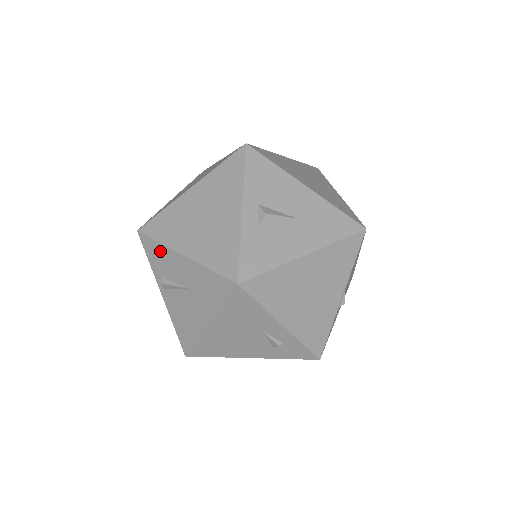
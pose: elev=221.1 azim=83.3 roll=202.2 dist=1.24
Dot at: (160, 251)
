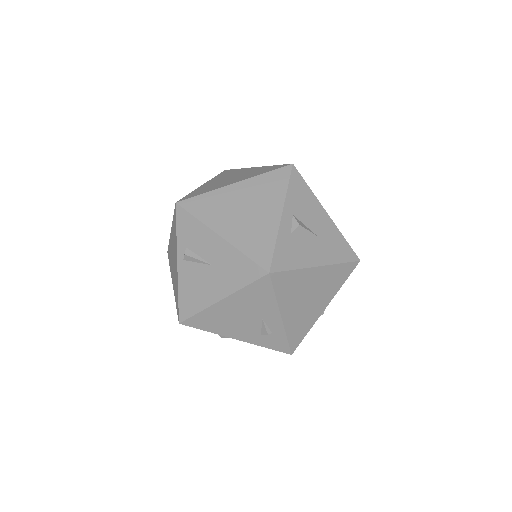
Dot at: (195, 226)
